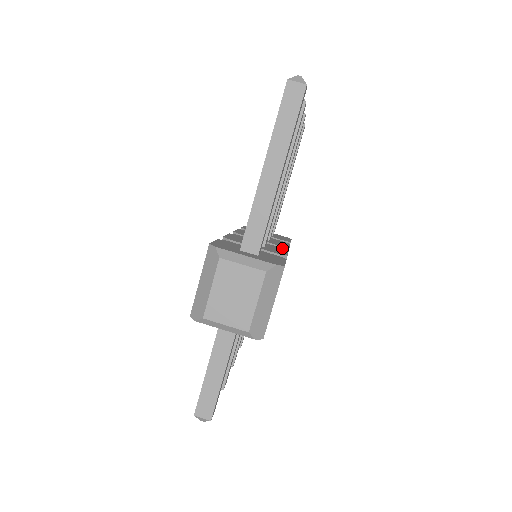
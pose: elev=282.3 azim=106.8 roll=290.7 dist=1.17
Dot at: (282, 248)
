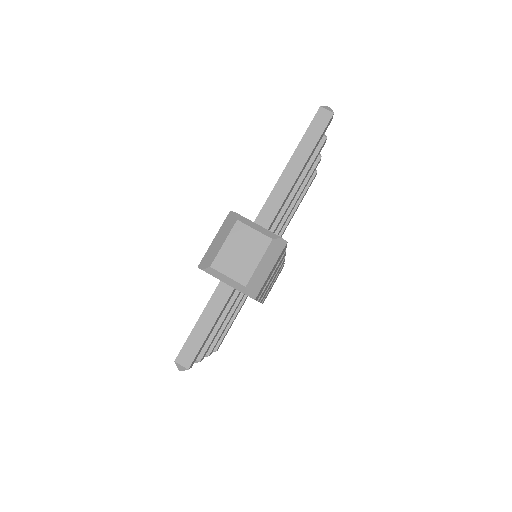
Dot at: occluded
